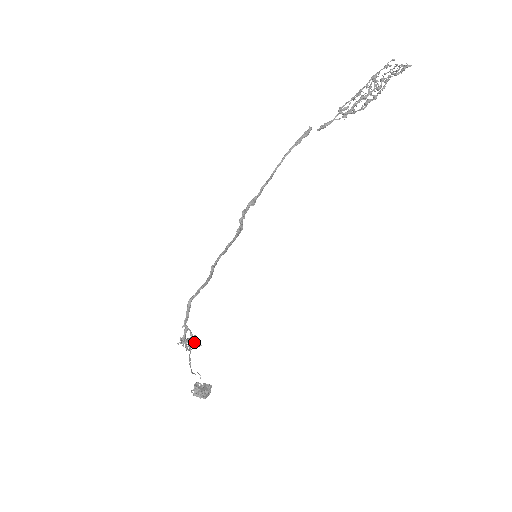
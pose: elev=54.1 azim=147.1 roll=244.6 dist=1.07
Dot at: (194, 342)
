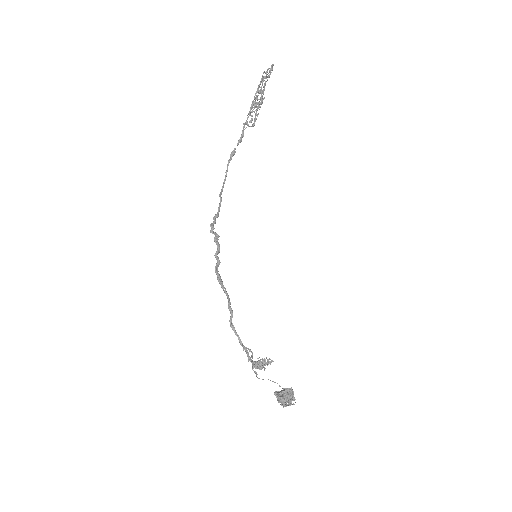
Dot at: (265, 361)
